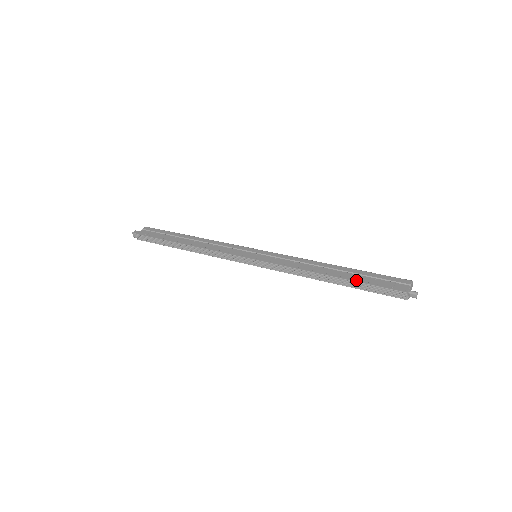
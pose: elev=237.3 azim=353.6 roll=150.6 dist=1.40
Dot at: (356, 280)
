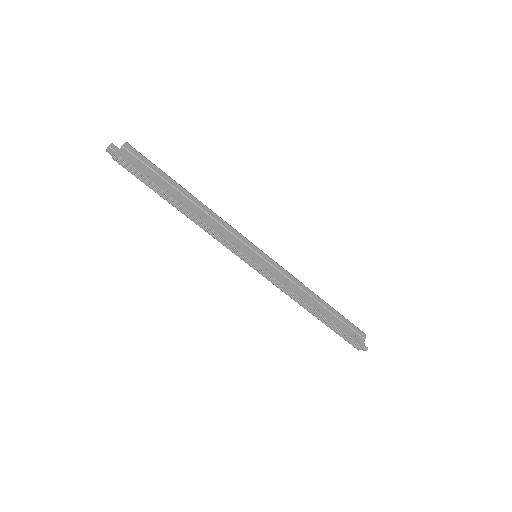
Dot at: (335, 324)
